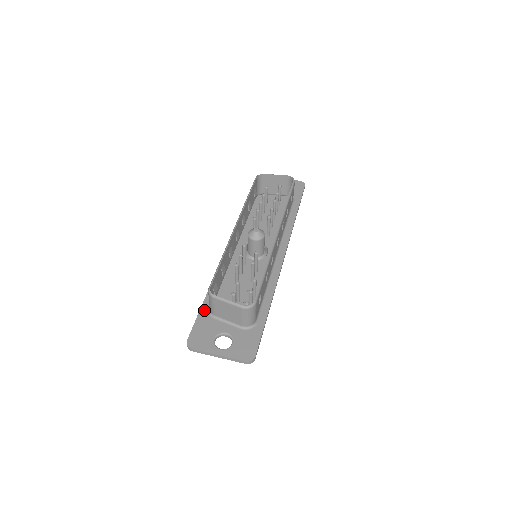
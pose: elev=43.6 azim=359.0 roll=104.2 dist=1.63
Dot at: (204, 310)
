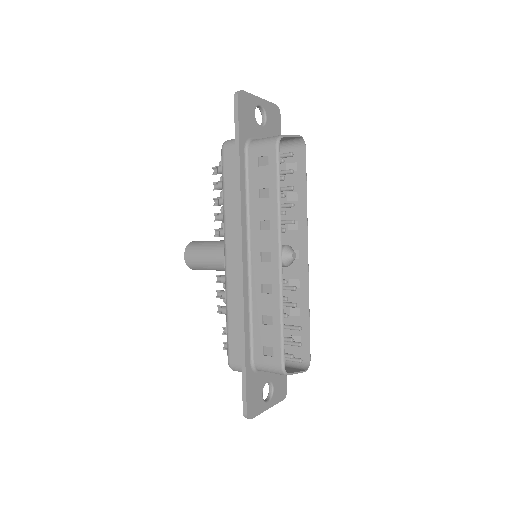
Dot at: (249, 369)
